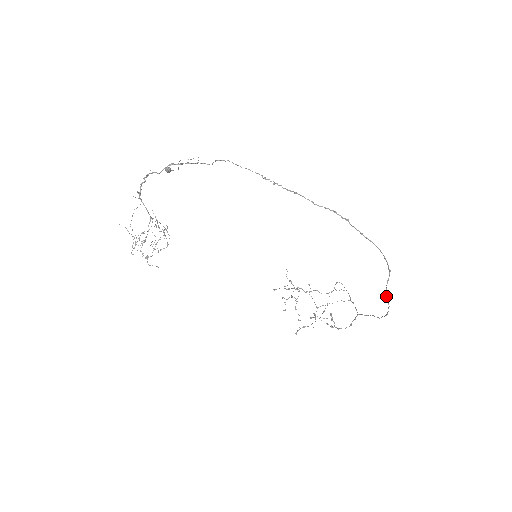
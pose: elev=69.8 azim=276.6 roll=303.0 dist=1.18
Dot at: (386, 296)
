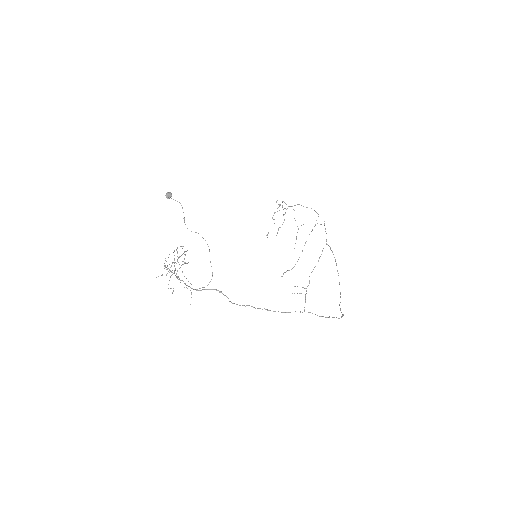
Dot at: occluded
